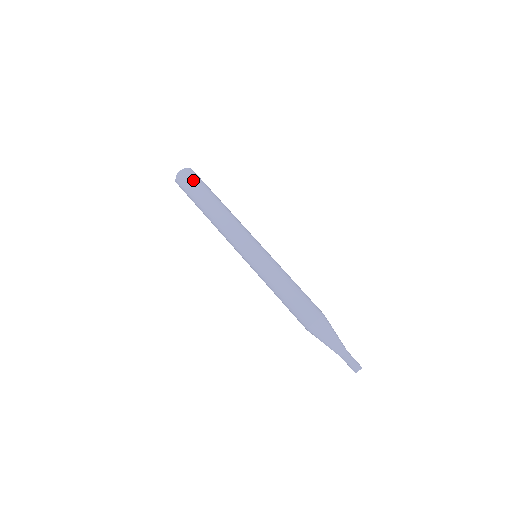
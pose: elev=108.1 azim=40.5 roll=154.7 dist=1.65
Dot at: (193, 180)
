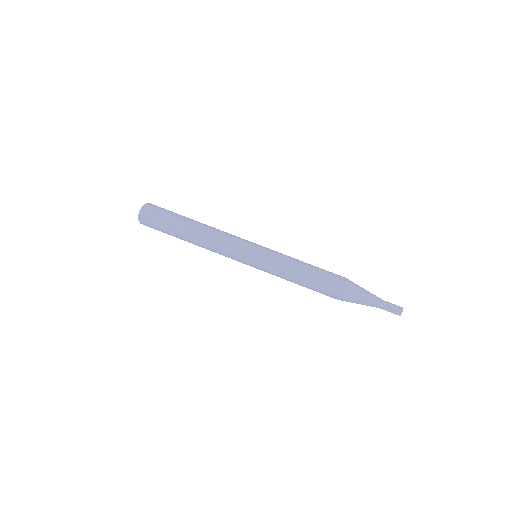
Dot at: (163, 208)
